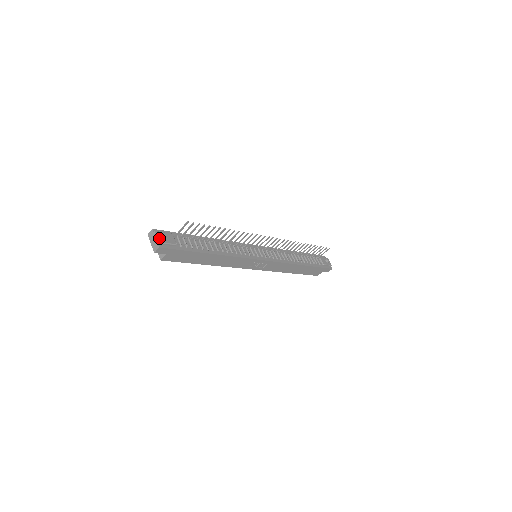
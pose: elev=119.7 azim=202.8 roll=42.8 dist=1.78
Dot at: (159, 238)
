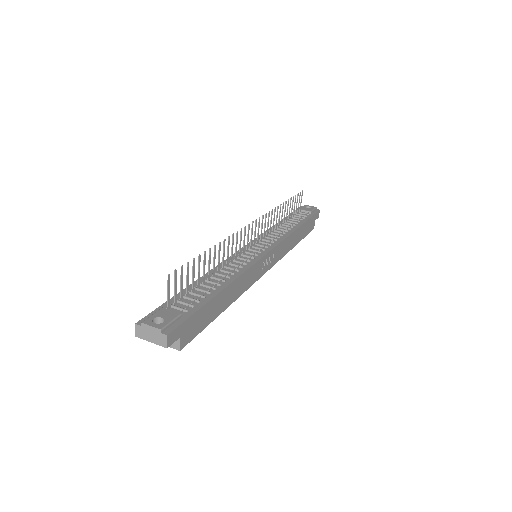
Dot at: (155, 325)
